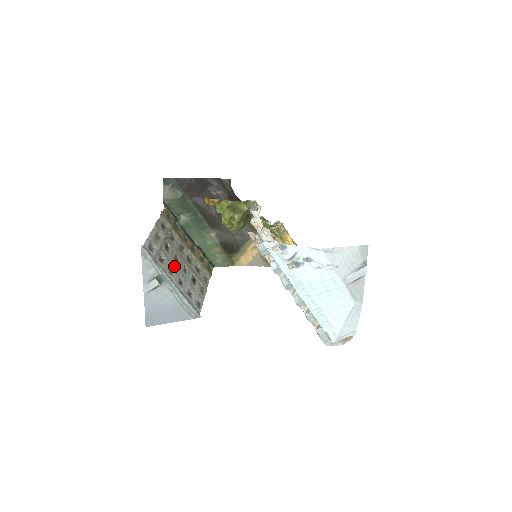
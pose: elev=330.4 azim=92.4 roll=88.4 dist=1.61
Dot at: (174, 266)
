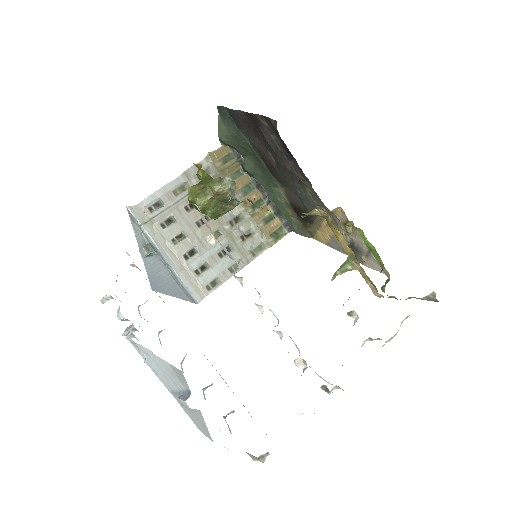
Dot at: (188, 232)
